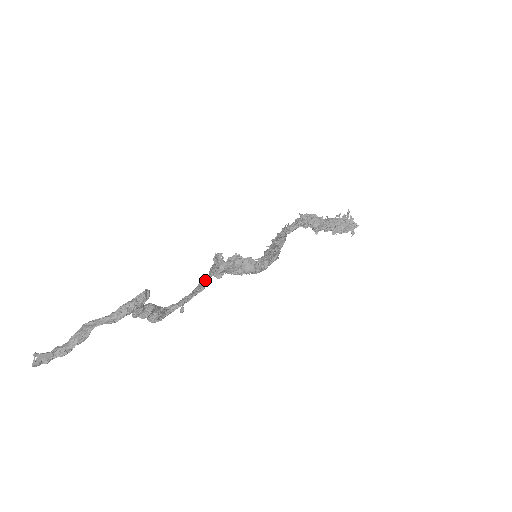
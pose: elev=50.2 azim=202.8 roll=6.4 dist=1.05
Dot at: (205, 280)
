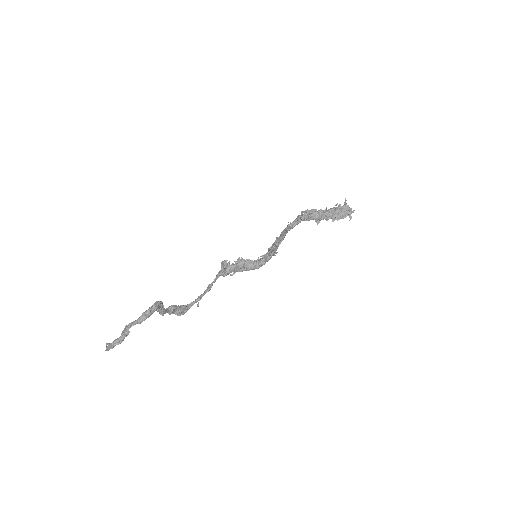
Dot at: (212, 283)
